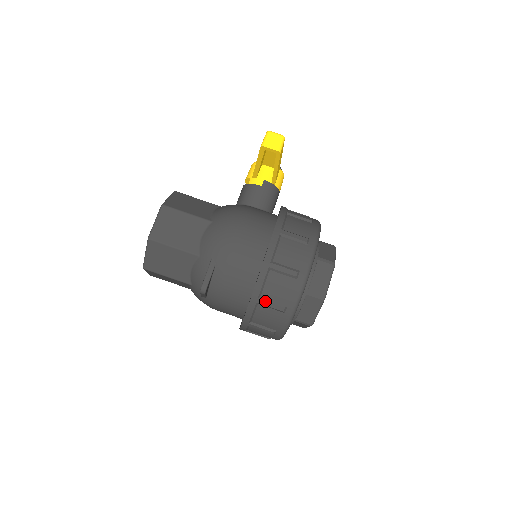
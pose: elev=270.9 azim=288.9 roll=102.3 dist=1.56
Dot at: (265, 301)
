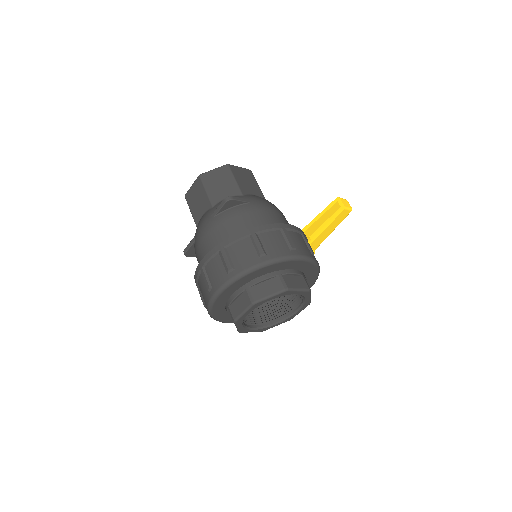
Dot at: (257, 238)
